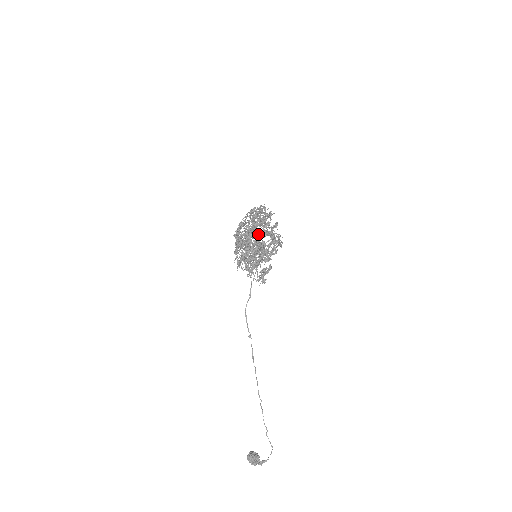
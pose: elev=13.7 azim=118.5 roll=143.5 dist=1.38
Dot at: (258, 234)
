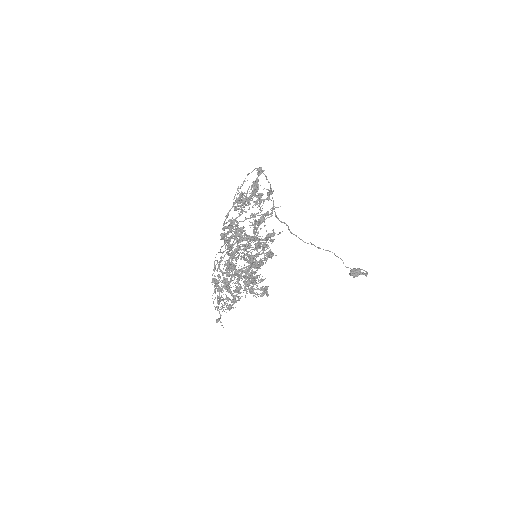
Dot at: (244, 247)
